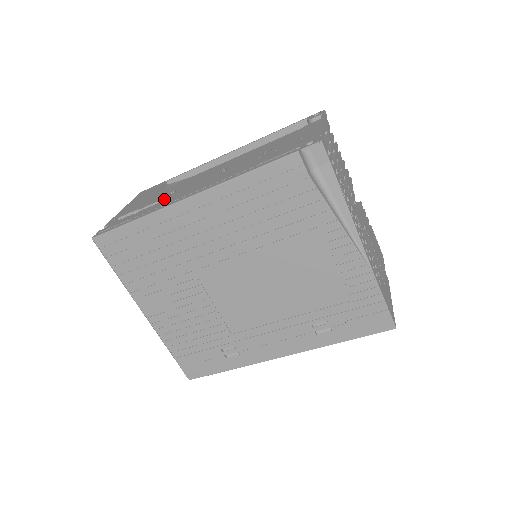
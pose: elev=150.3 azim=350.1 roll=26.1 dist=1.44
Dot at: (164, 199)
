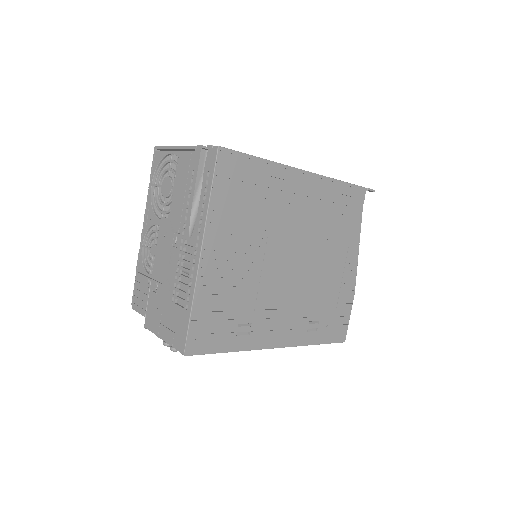
Dot at: occluded
